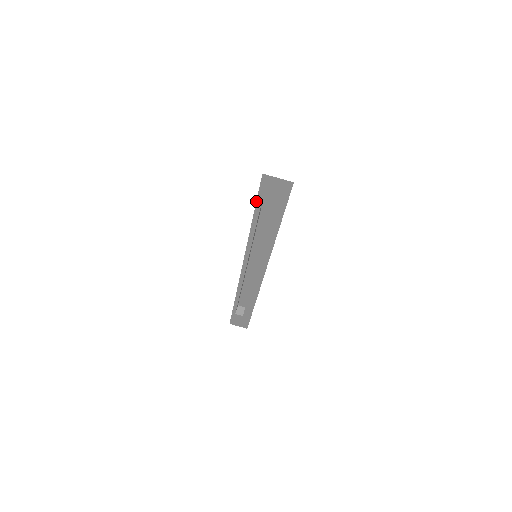
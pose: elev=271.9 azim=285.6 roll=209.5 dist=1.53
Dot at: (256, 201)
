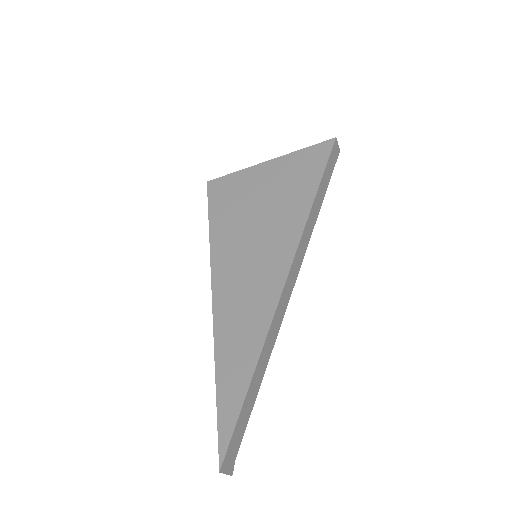
Dot at: (217, 426)
